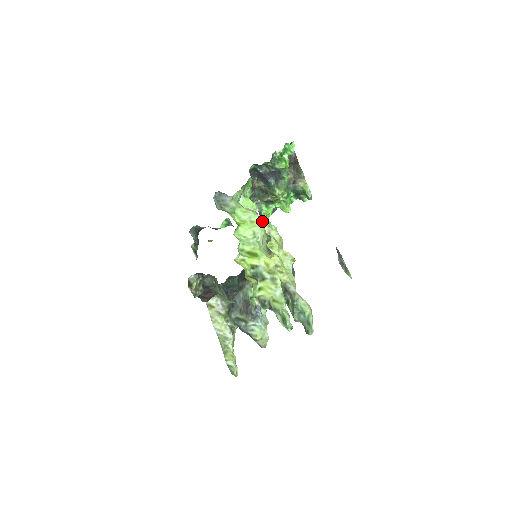
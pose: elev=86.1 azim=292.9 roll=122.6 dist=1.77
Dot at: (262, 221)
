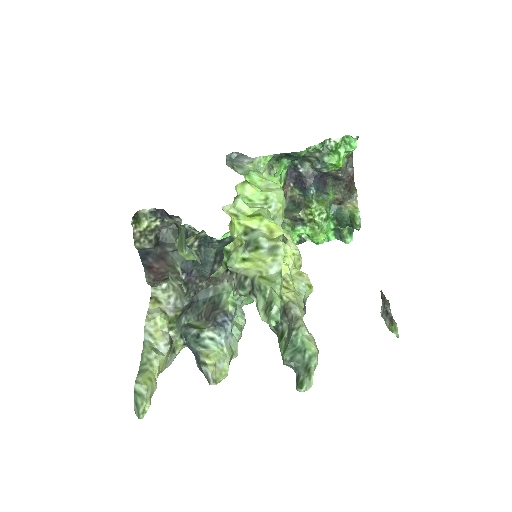
Dot at: occluded
